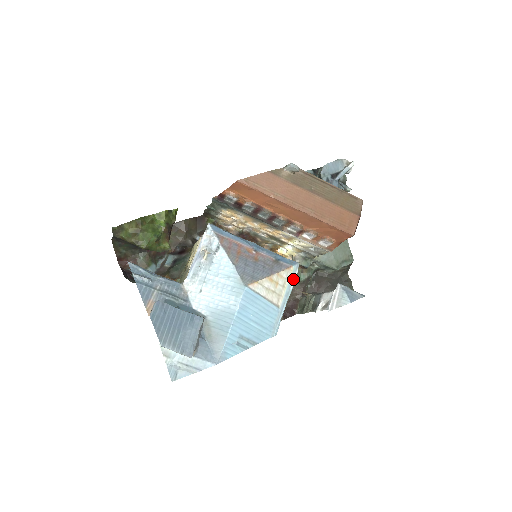
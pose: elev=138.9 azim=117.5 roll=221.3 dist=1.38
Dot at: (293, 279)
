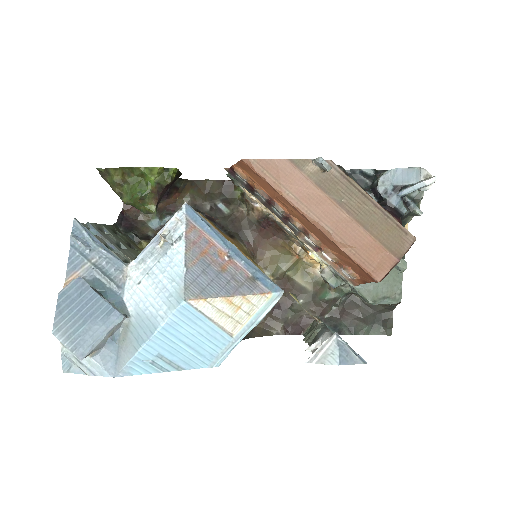
Dot at: (267, 308)
